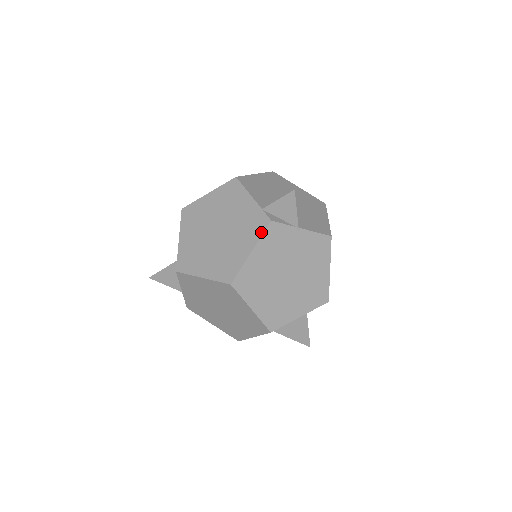
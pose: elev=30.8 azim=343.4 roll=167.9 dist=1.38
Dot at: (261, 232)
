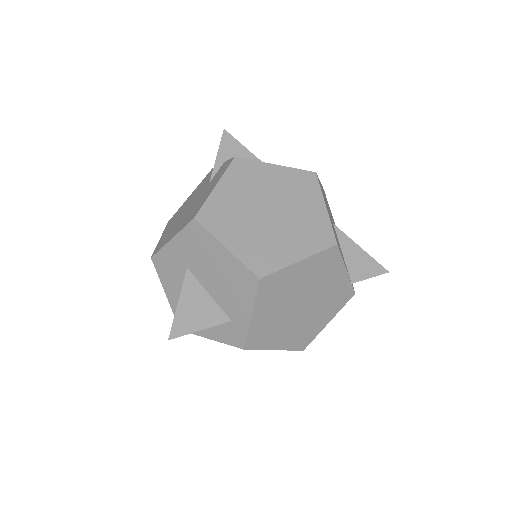
Dot at: (344, 305)
